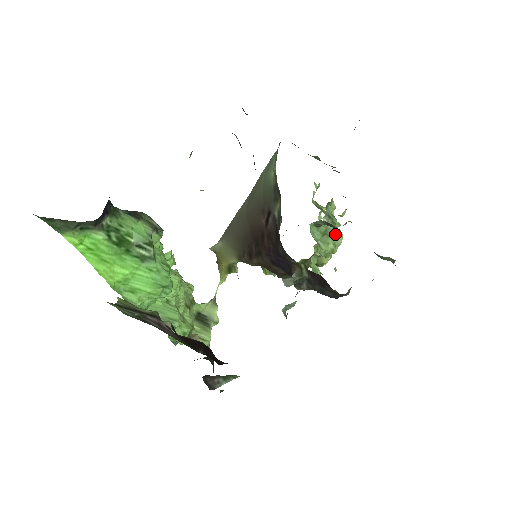
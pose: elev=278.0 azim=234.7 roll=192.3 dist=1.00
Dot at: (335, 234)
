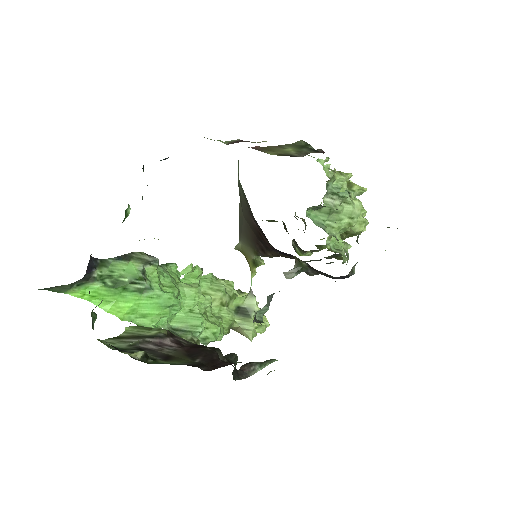
Dot at: (347, 207)
